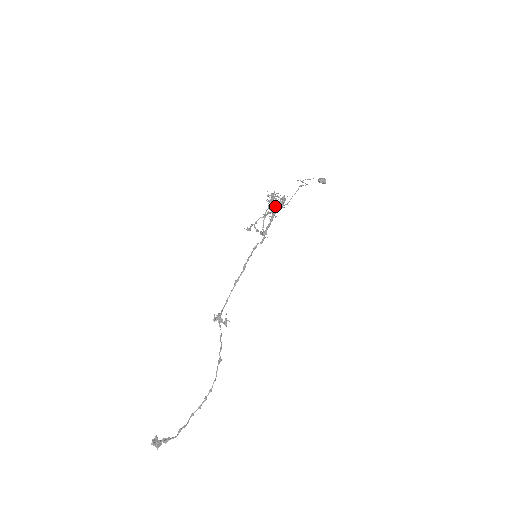
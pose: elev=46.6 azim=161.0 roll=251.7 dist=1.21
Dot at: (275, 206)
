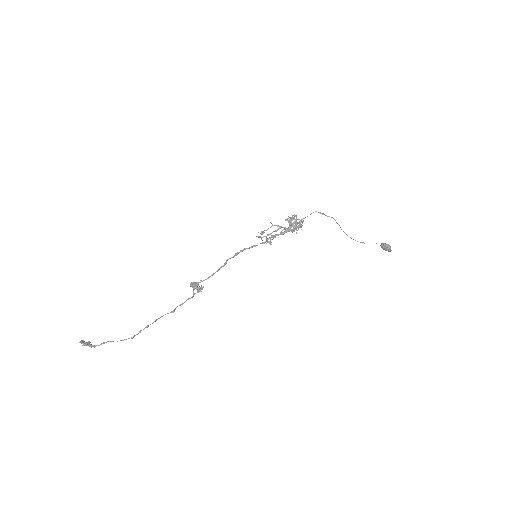
Dot at: (290, 225)
